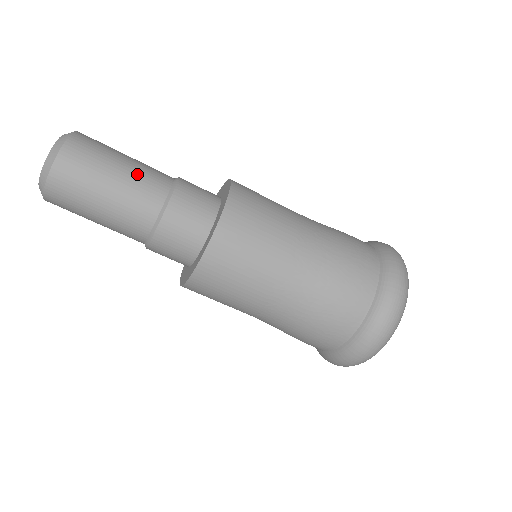
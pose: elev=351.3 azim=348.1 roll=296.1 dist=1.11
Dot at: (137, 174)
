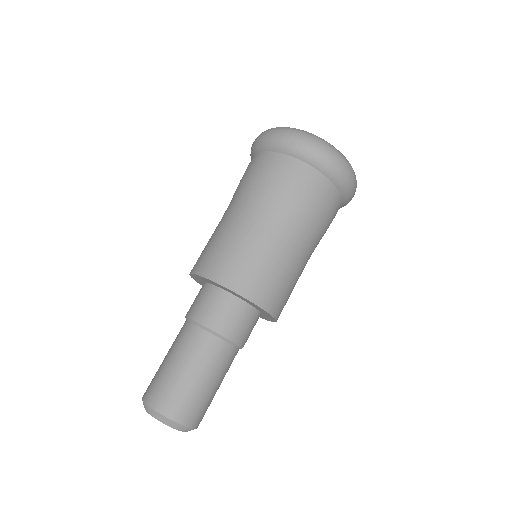
Dot at: (215, 370)
